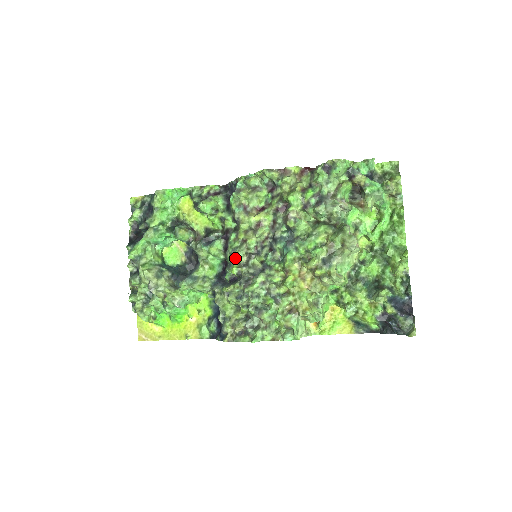
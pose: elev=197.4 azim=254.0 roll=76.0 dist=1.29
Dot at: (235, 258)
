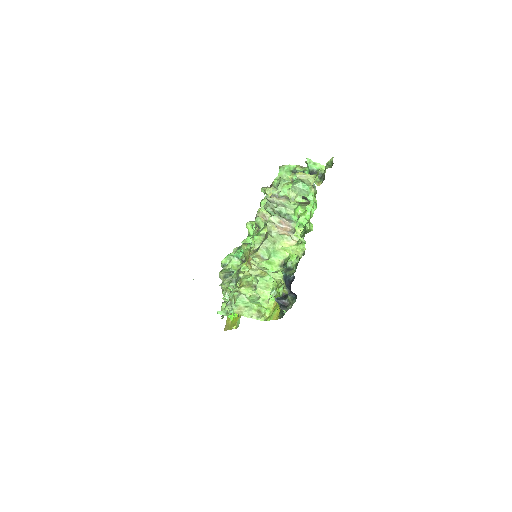
Dot at: (242, 256)
